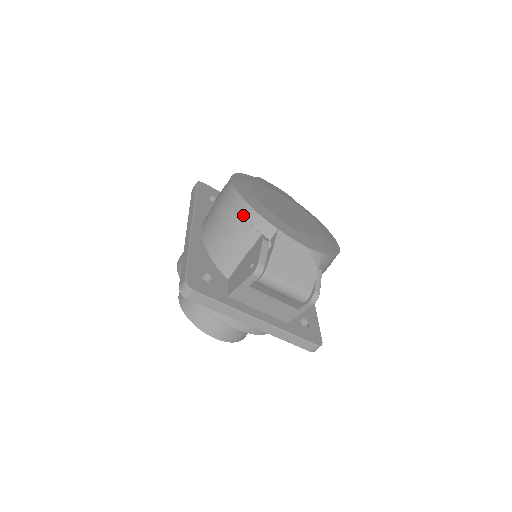
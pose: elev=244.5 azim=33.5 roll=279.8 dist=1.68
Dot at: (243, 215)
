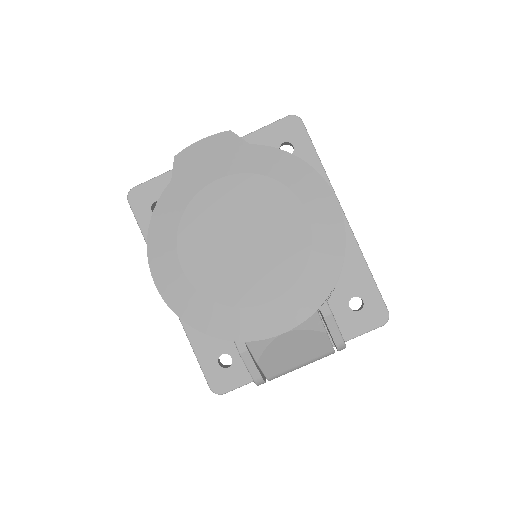
Dot at: occluded
